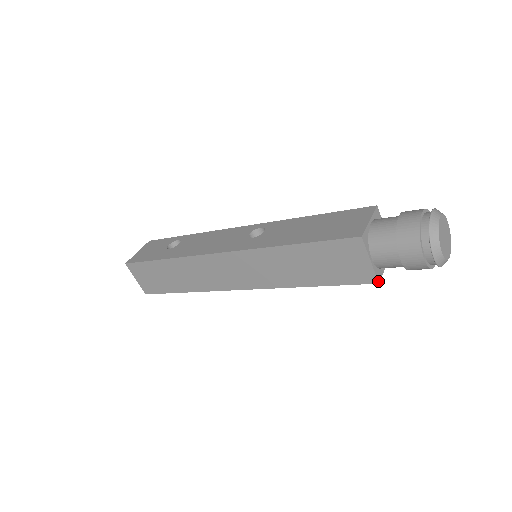
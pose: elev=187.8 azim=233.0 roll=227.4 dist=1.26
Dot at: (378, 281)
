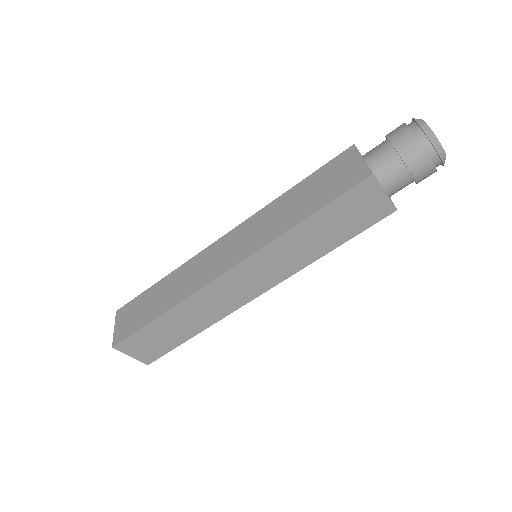
Dot at: (372, 173)
